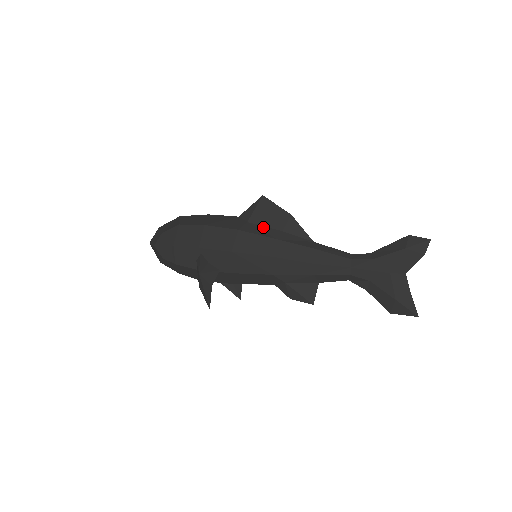
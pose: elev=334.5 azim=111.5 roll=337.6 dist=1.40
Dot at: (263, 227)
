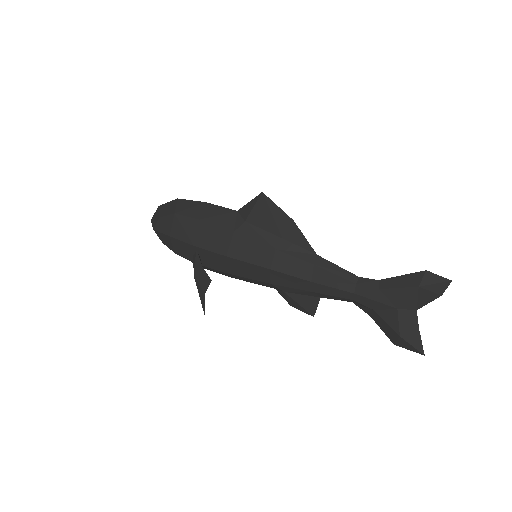
Dot at: (261, 230)
